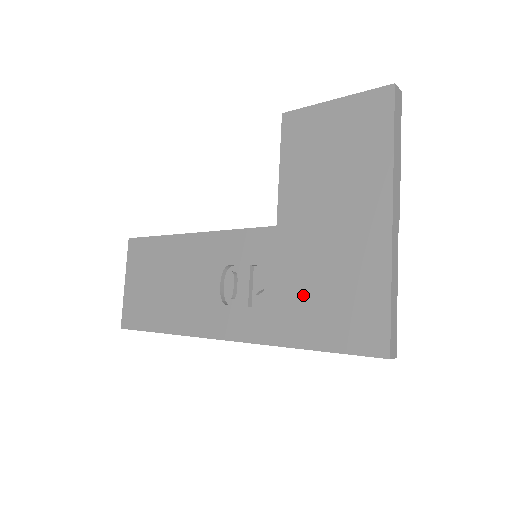
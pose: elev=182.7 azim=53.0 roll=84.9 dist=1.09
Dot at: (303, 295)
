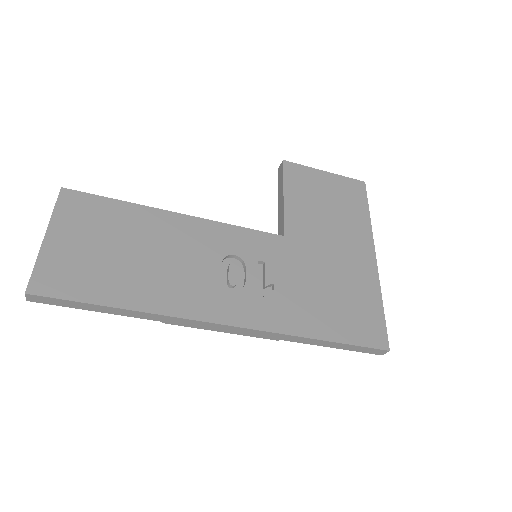
Dot at: (315, 295)
